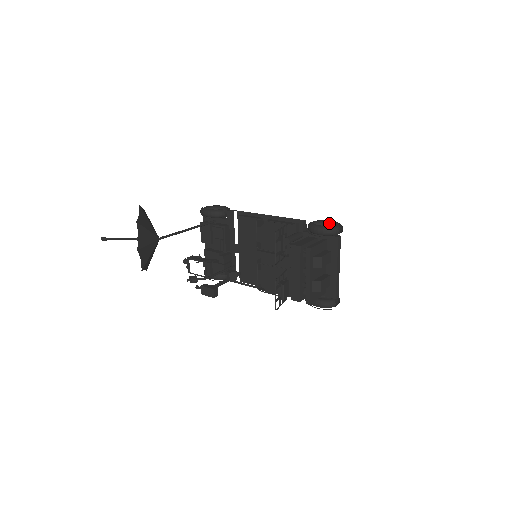
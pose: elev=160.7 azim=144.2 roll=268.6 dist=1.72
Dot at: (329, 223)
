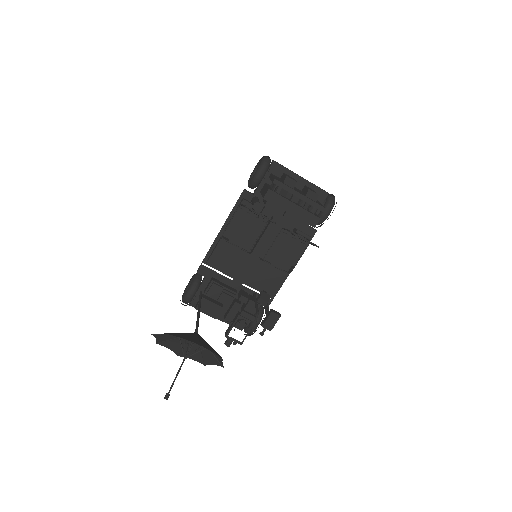
Dot at: occluded
